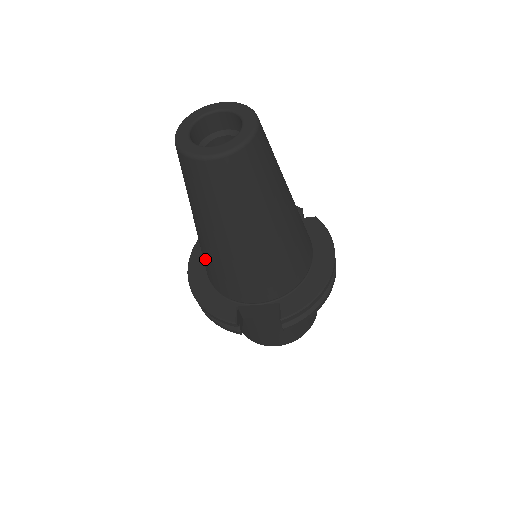
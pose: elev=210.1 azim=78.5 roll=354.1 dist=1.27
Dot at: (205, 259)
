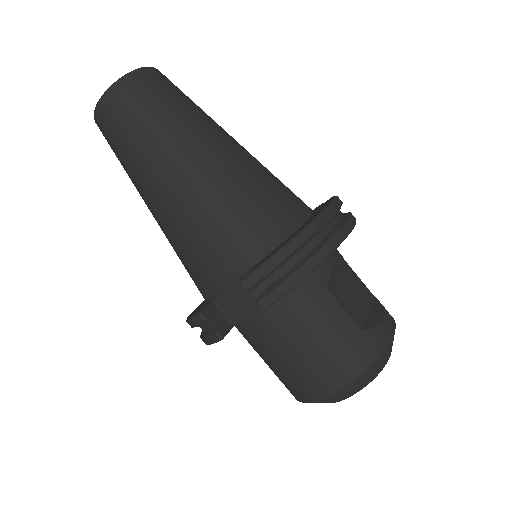
Dot at: occluded
